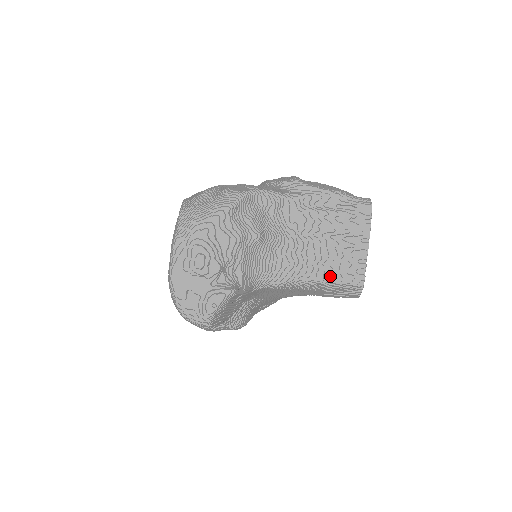
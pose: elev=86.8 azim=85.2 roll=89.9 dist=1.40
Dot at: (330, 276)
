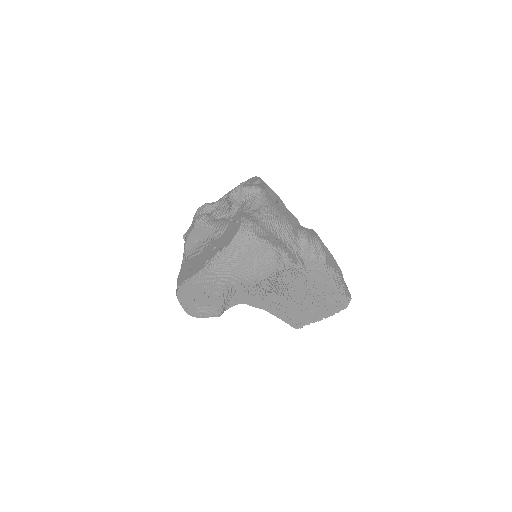
Dot at: (284, 317)
